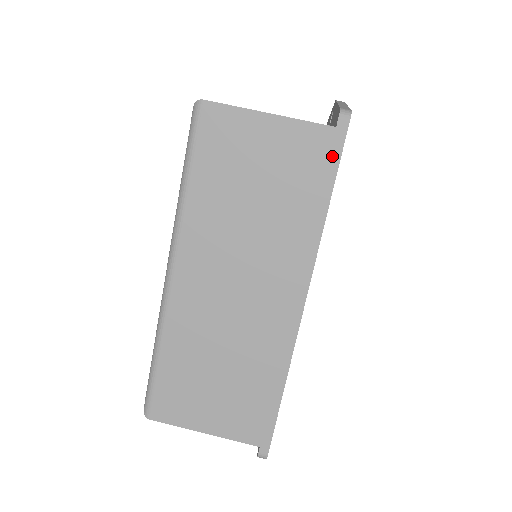
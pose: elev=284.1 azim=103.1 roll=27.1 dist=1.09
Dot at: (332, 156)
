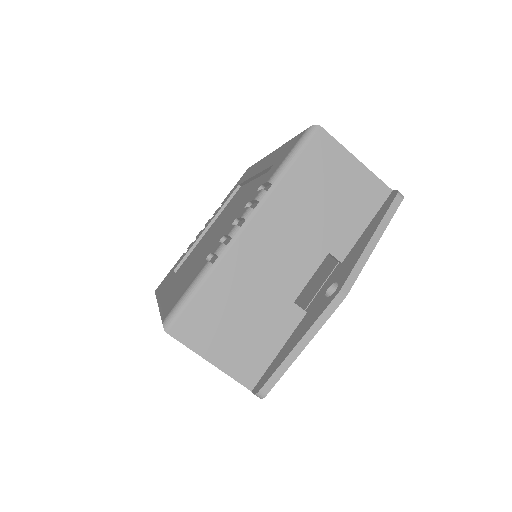
Dot at: occluded
